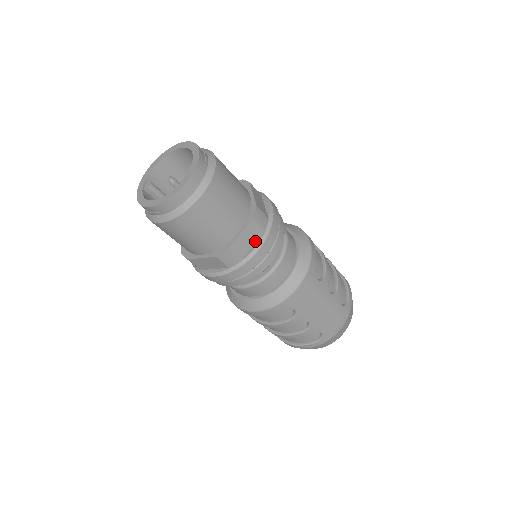
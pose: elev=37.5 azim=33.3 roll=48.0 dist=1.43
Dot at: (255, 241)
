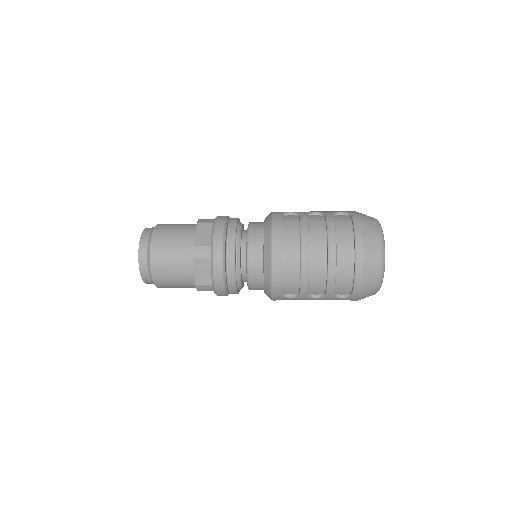
Dot at: occluded
